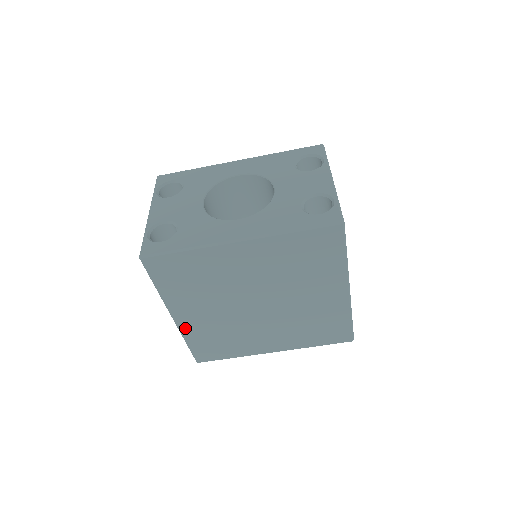
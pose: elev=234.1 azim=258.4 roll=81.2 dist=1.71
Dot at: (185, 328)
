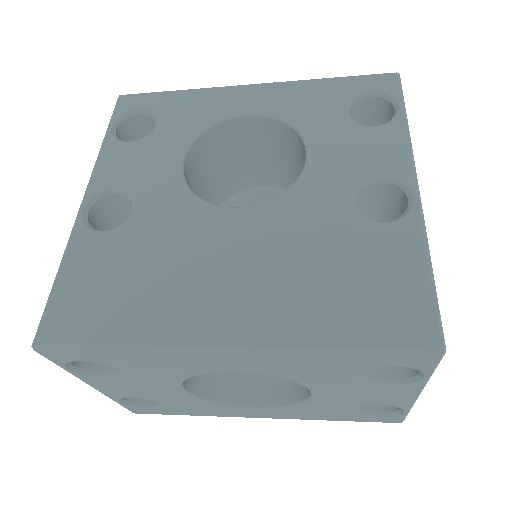
Dot at: occluded
